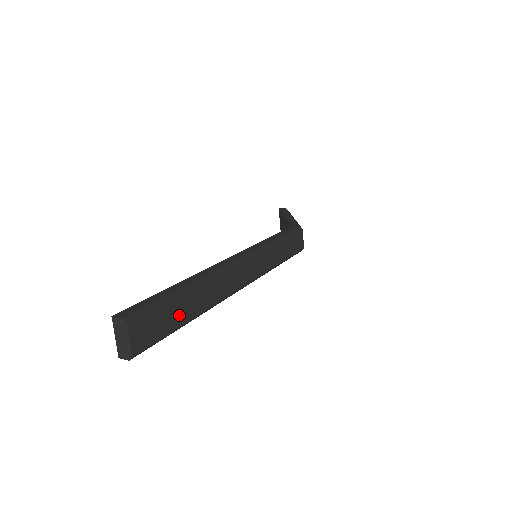
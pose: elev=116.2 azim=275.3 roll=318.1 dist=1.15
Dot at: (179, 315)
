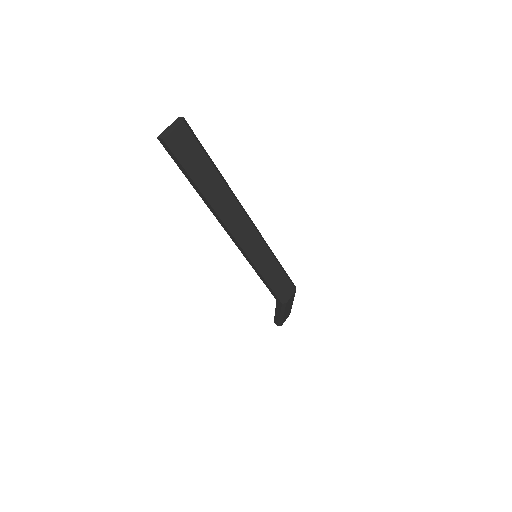
Dot at: (201, 170)
